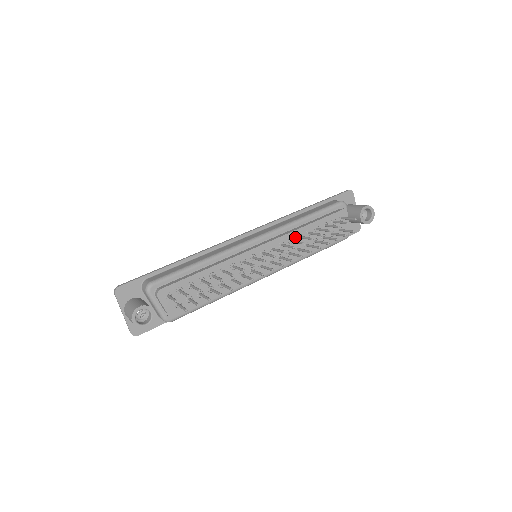
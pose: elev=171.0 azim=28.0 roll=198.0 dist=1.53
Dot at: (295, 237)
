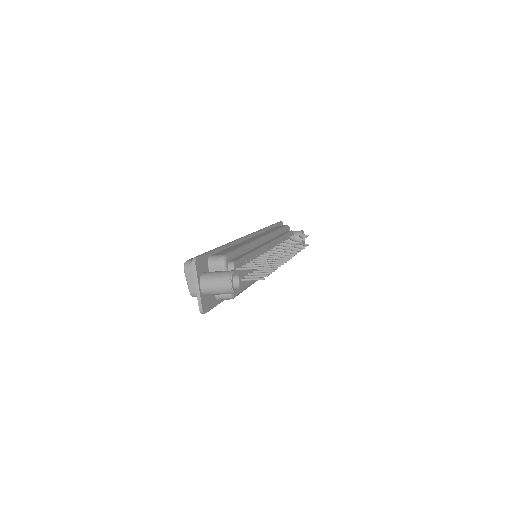
Dot at: (279, 243)
